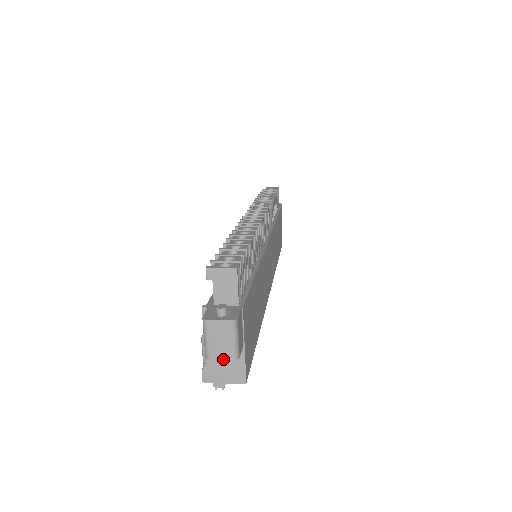
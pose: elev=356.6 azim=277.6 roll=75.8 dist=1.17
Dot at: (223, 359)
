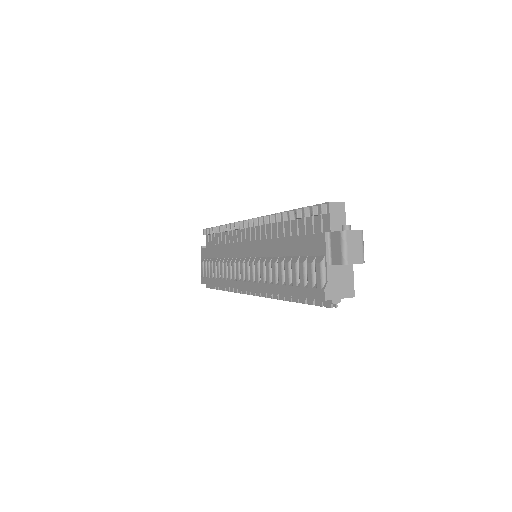
Dot at: (357, 263)
